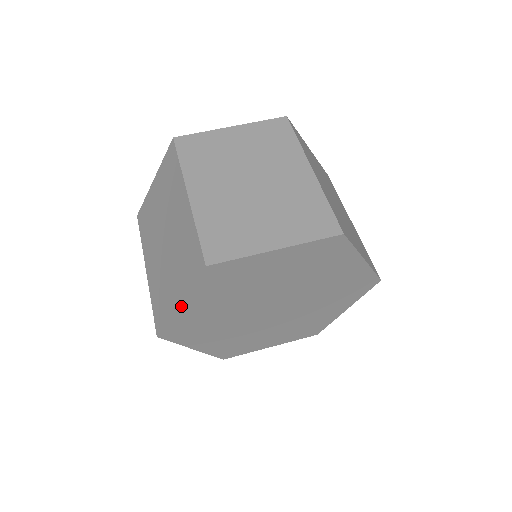
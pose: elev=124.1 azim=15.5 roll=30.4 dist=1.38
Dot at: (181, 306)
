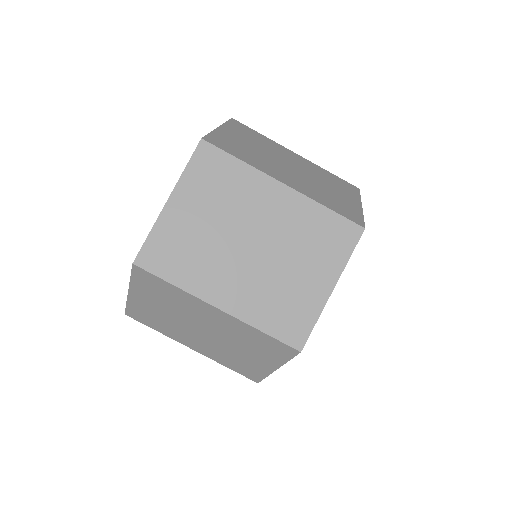
Dot at: occluded
